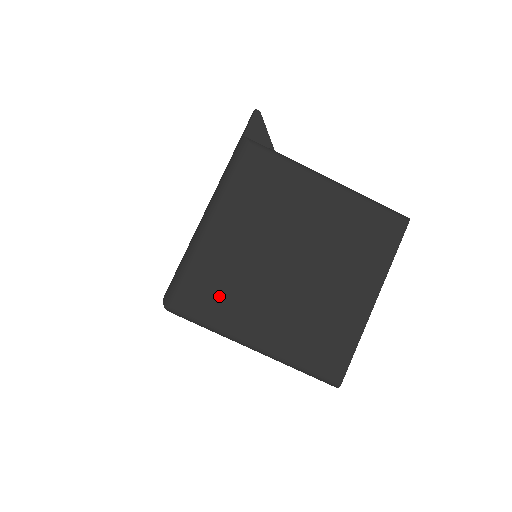
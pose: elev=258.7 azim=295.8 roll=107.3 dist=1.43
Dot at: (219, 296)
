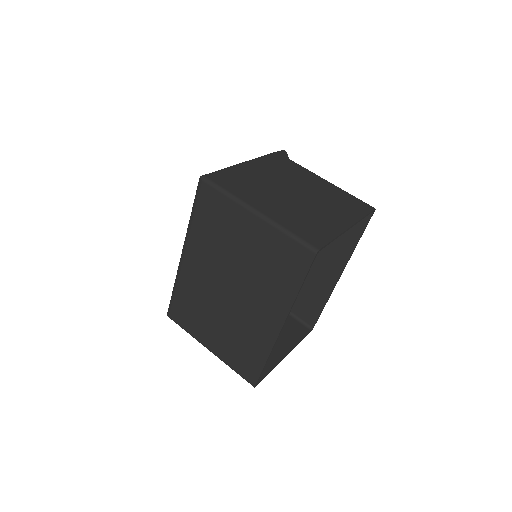
Dot at: (240, 185)
